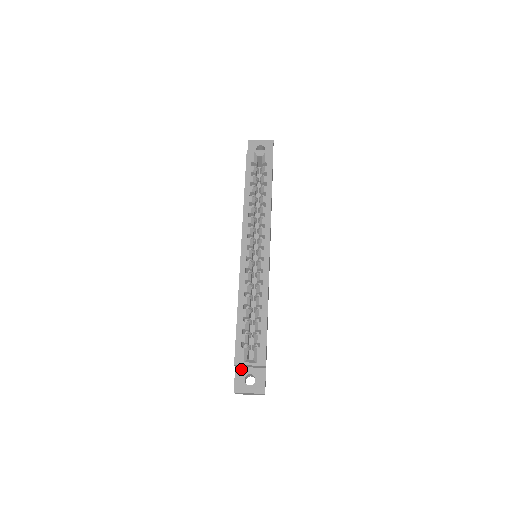
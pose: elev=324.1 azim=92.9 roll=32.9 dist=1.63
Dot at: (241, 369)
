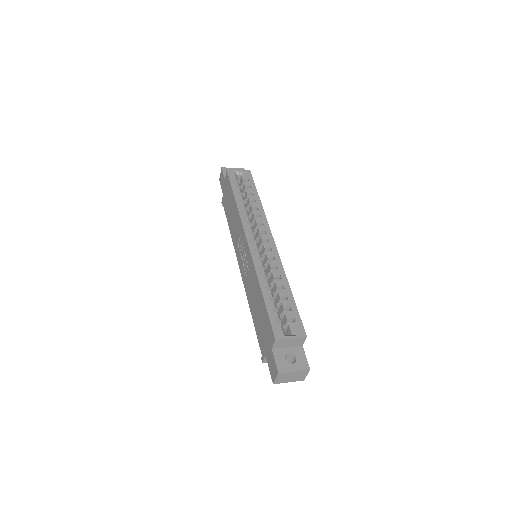
Dot at: (278, 350)
